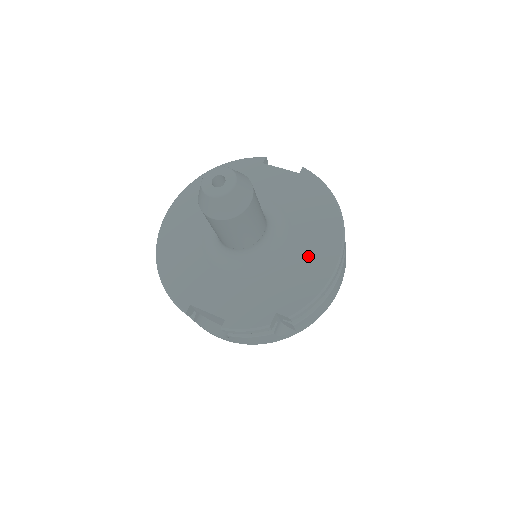
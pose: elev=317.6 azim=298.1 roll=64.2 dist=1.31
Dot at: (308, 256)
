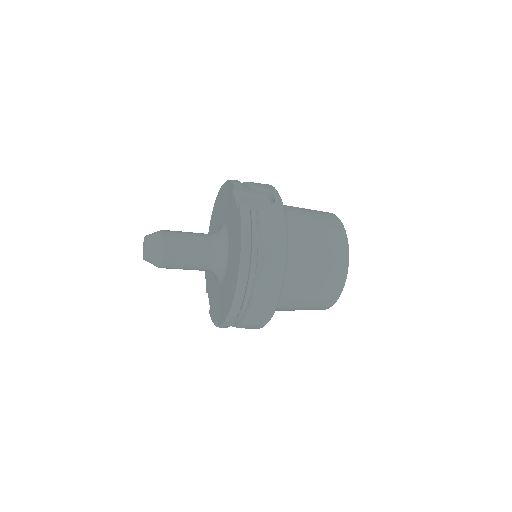
Dot at: (228, 289)
